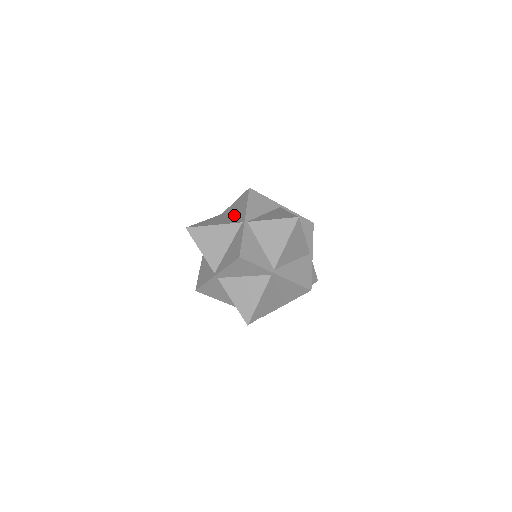
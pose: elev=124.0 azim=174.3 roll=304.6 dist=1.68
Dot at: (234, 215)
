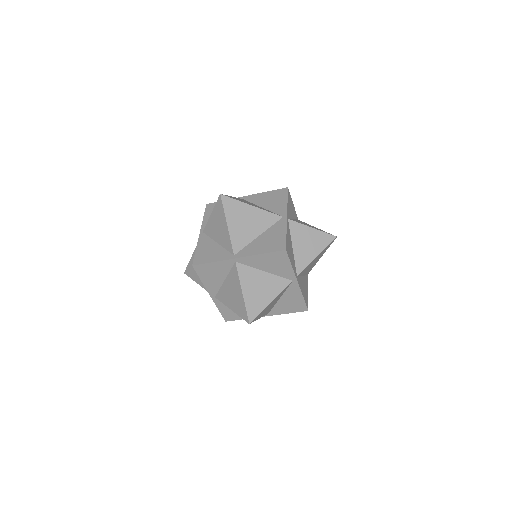
Dot at: occluded
